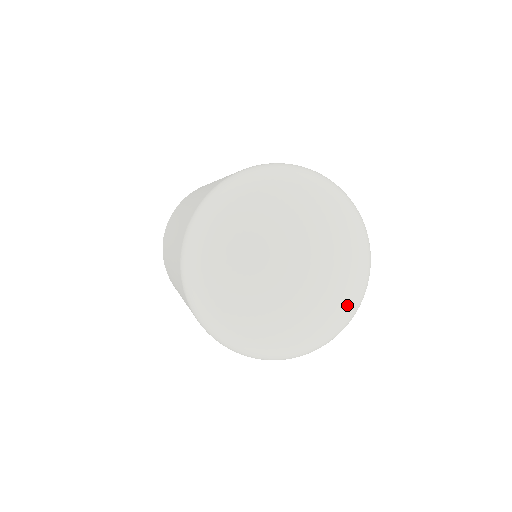
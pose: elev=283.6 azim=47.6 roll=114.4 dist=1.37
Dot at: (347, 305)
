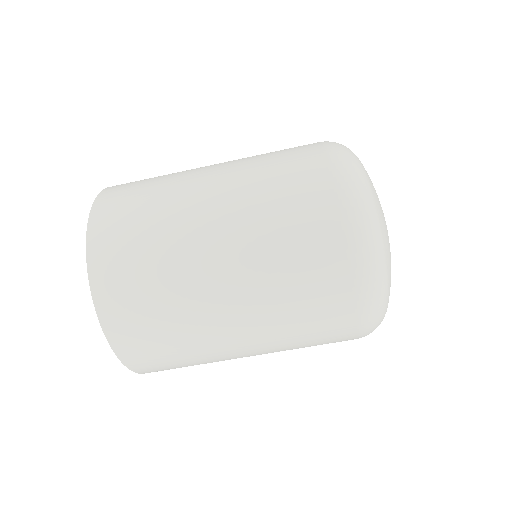
Dot at: occluded
